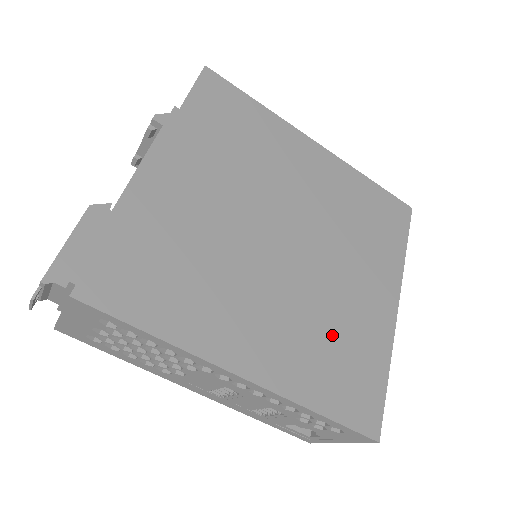
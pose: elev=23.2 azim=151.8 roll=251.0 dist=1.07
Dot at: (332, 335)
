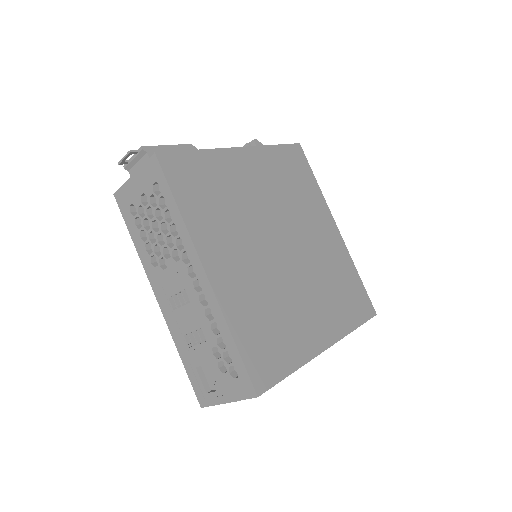
Dot at: (274, 313)
